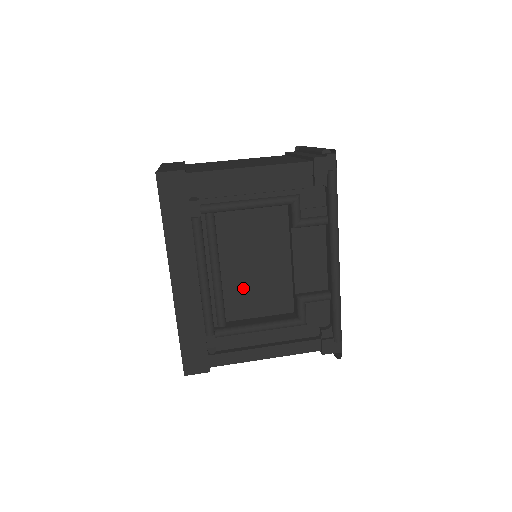
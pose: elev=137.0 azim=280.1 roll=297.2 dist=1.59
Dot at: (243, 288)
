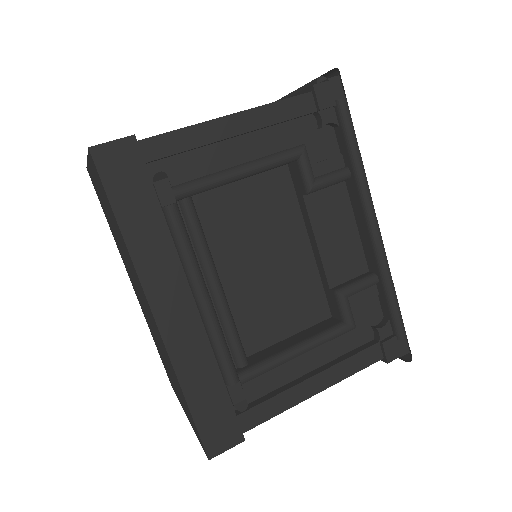
Dot at: (257, 302)
